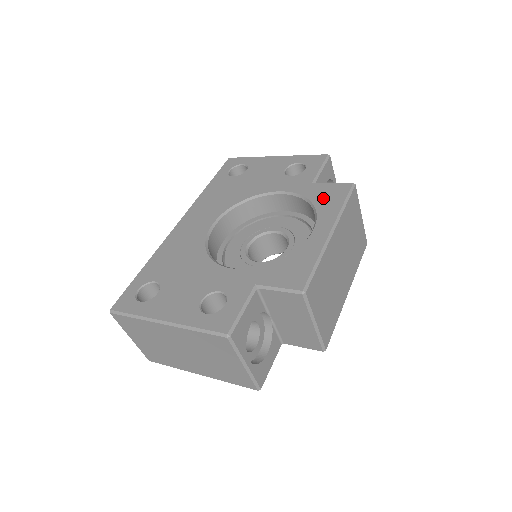
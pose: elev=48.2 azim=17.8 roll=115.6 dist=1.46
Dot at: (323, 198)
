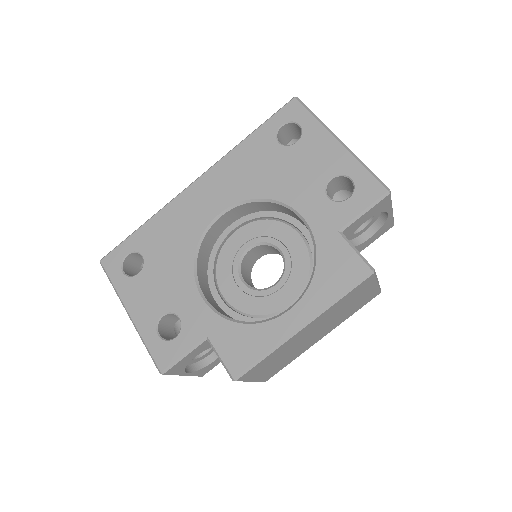
Dot at: (329, 269)
